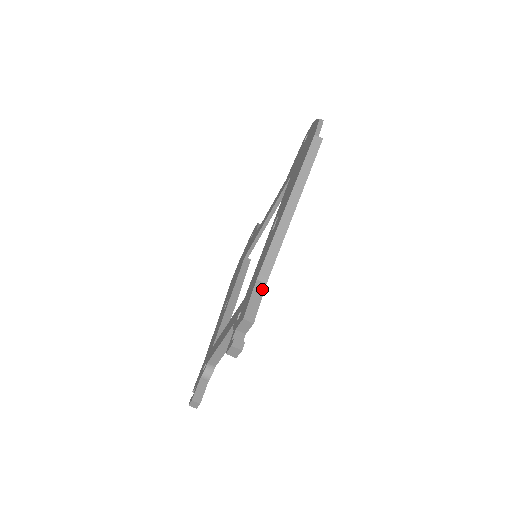
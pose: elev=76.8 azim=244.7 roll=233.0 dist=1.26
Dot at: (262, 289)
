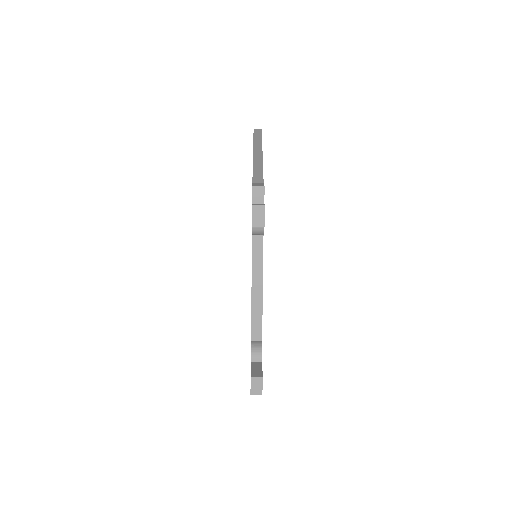
Dot at: (261, 183)
